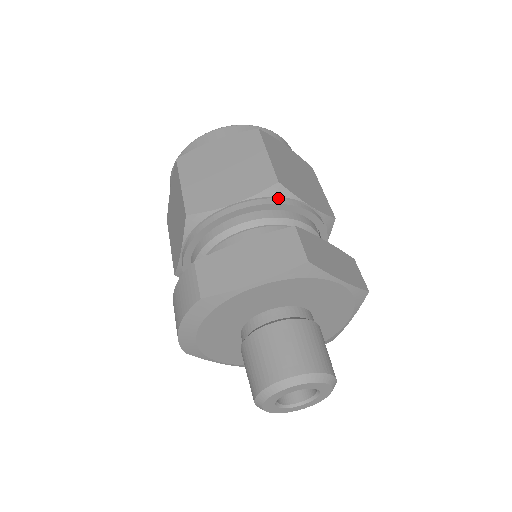
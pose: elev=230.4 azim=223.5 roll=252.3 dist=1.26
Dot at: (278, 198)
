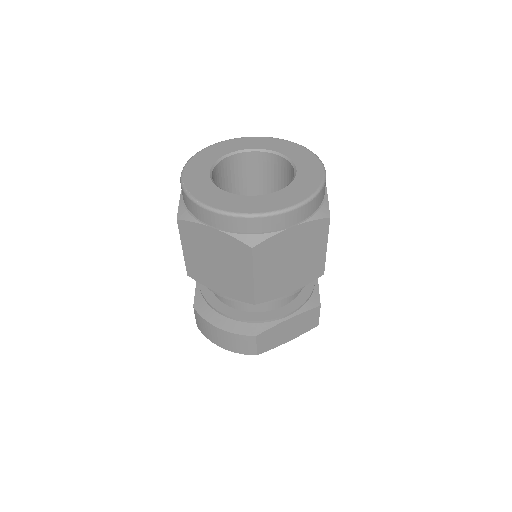
Dot at: occluded
